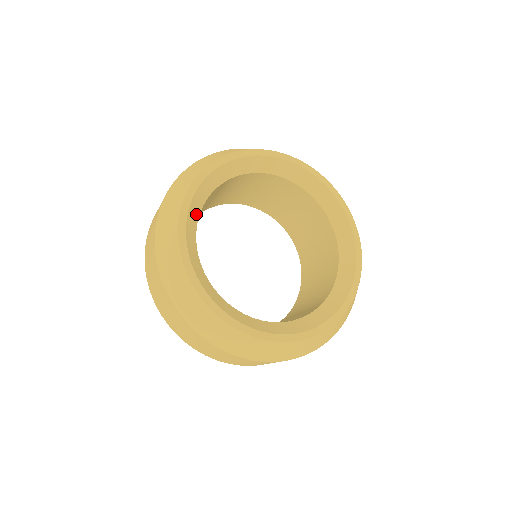
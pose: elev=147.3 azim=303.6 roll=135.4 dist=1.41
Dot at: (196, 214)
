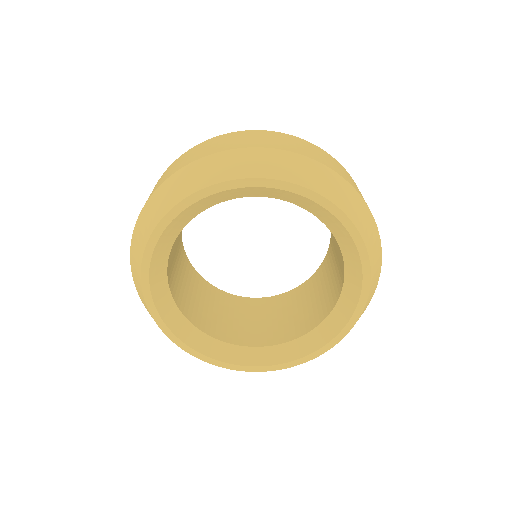
Dot at: (178, 229)
